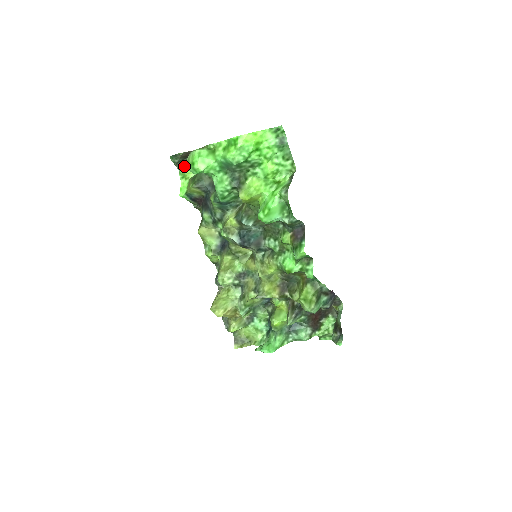
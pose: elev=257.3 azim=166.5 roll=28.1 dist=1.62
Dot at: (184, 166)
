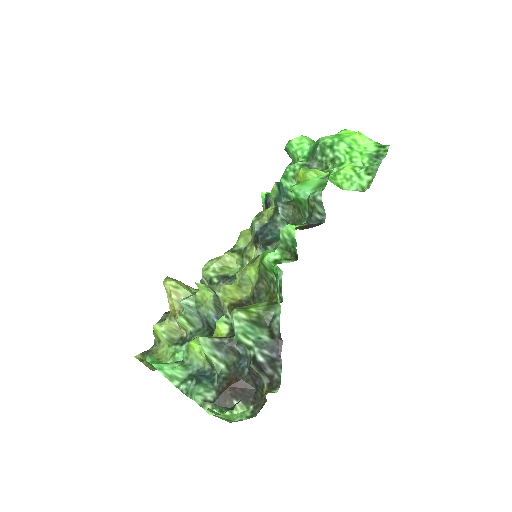
Dot at: occluded
